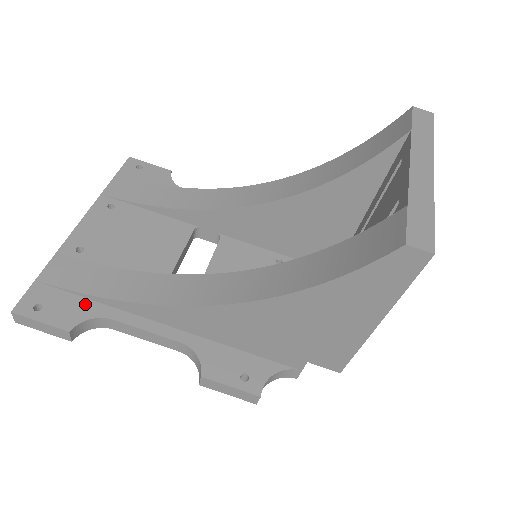
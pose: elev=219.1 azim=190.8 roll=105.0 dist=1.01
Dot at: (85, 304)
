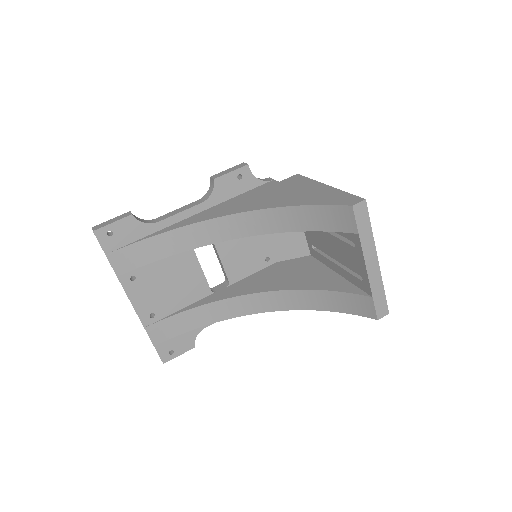
Dot at: (188, 333)
